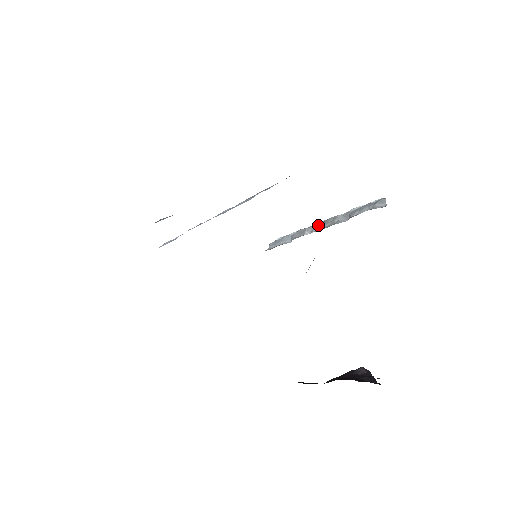
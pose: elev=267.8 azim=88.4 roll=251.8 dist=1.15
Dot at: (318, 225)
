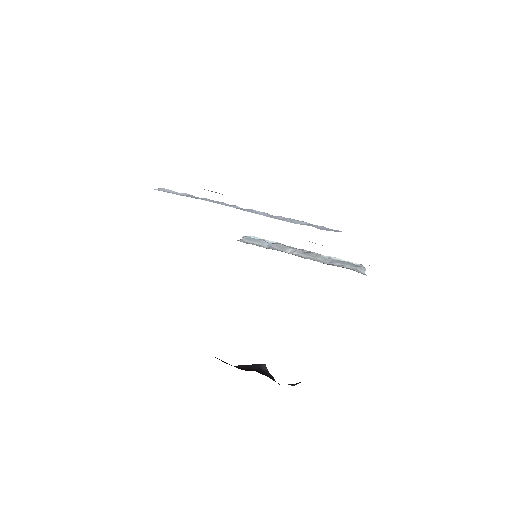
Dot at: (300, 251)
